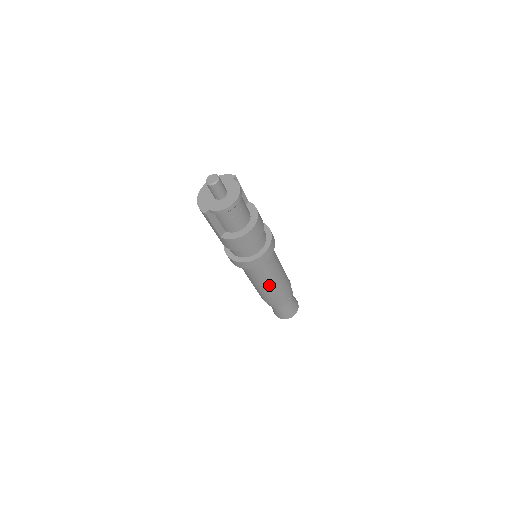
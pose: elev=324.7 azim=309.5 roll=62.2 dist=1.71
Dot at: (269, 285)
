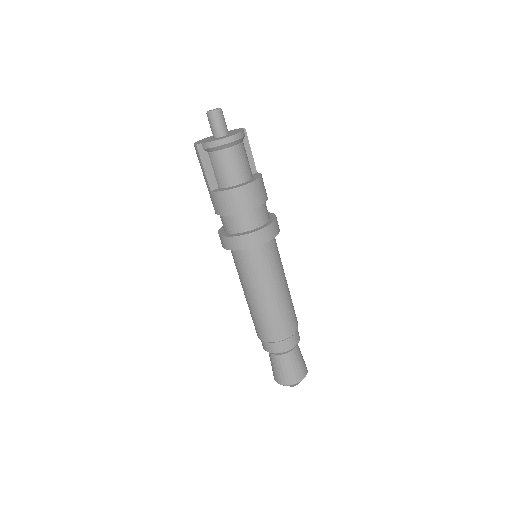
Dot at: (263, 299)
